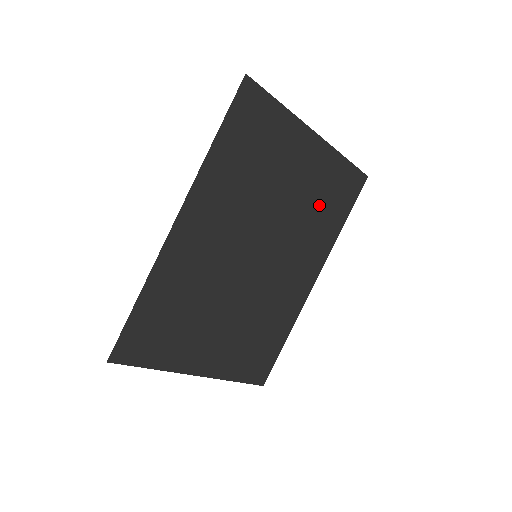
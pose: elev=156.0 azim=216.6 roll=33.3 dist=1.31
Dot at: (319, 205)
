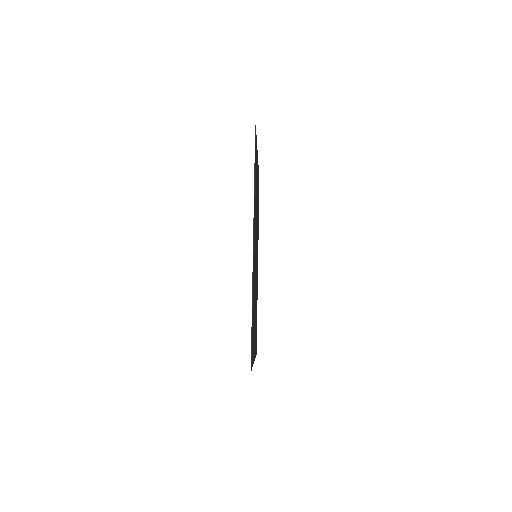
Dot at: occluded
